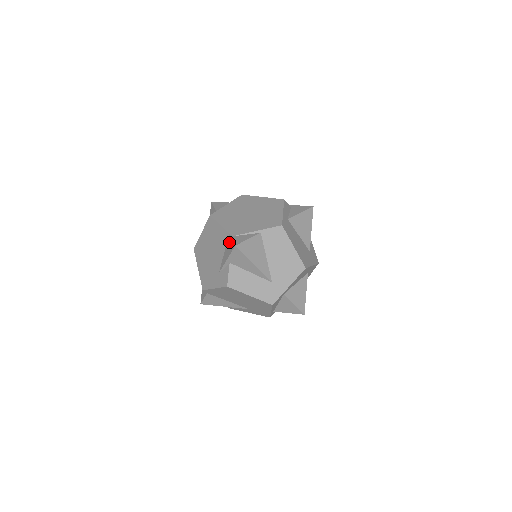
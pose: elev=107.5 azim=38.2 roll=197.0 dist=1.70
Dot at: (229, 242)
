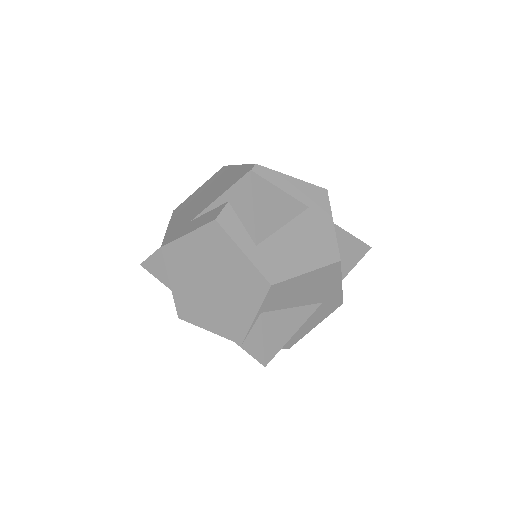
Dot at: occluded
